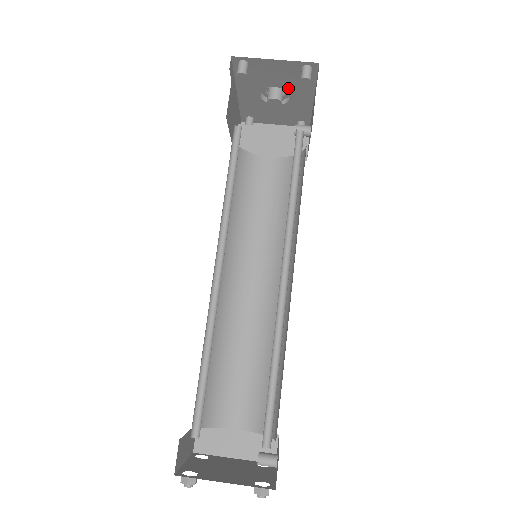
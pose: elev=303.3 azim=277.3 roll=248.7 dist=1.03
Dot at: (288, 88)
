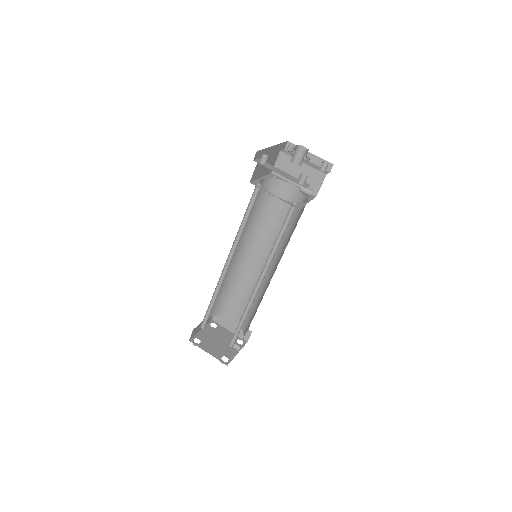
Dot at: occluded
